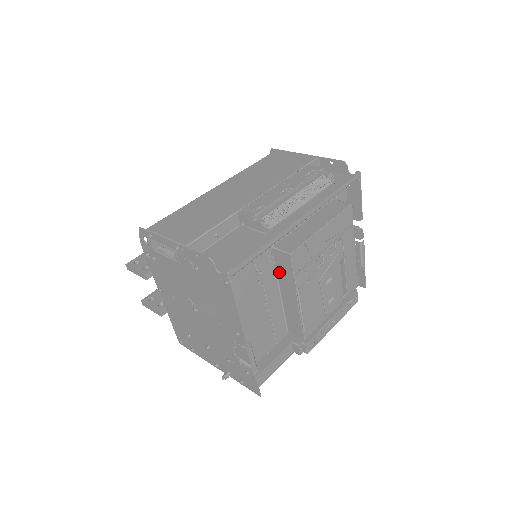
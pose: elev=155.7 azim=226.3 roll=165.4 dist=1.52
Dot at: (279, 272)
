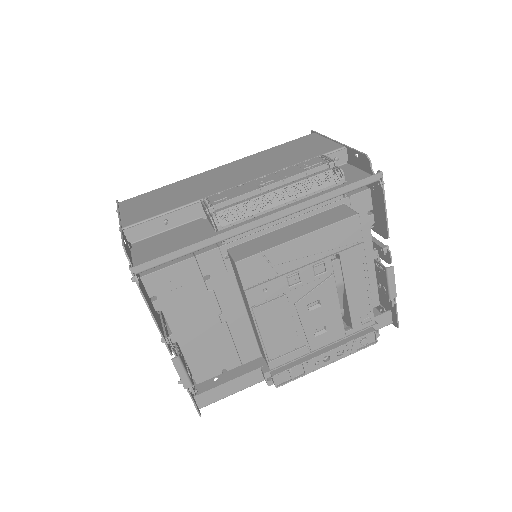
Dot at: (238, 281)
